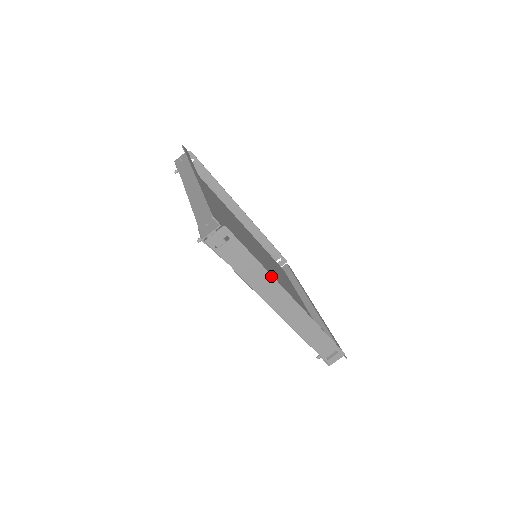
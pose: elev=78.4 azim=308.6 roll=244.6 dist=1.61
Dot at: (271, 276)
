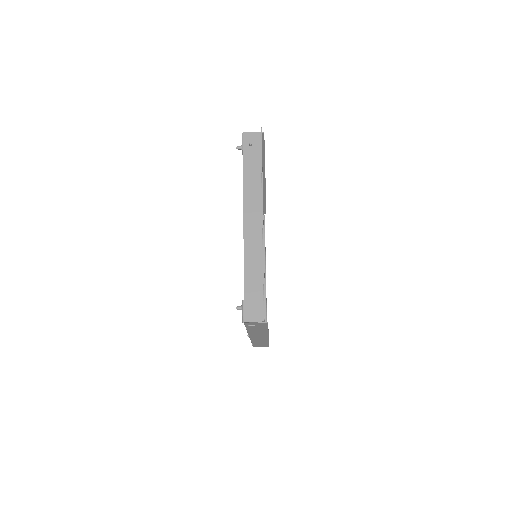
Dot at: (268, 333)
